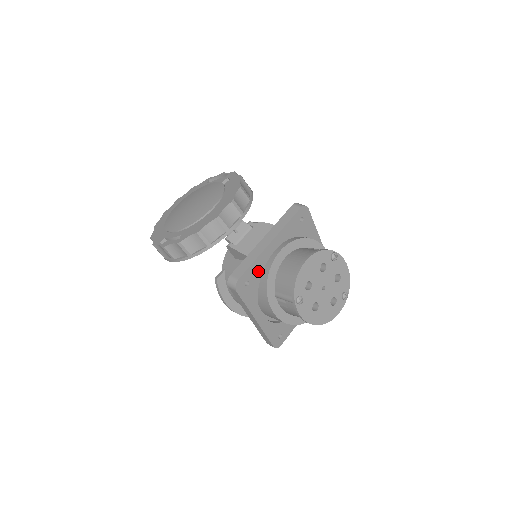
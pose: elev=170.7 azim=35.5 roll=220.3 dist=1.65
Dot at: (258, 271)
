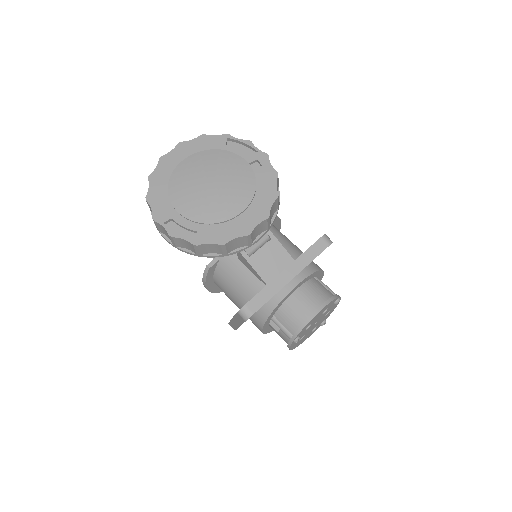
Dot at: occluded
